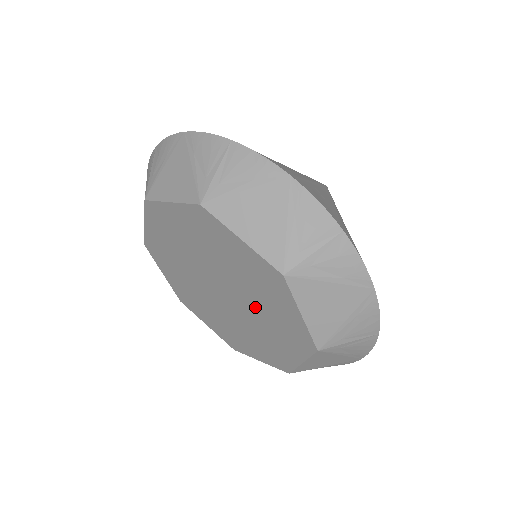
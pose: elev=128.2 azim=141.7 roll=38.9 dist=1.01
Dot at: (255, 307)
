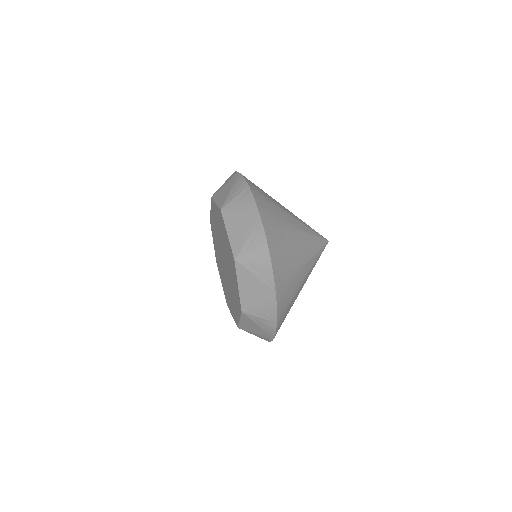
Dot at: (227, 256)
